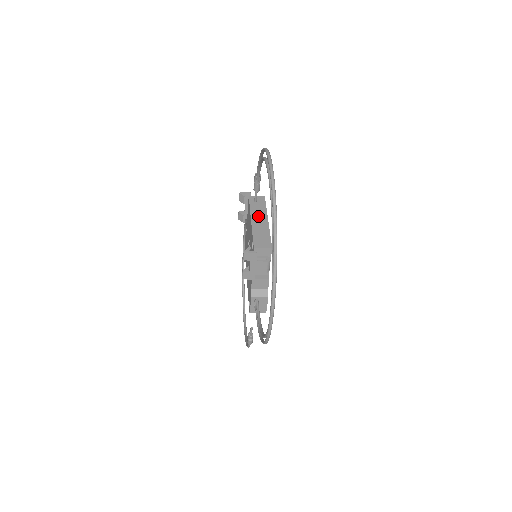
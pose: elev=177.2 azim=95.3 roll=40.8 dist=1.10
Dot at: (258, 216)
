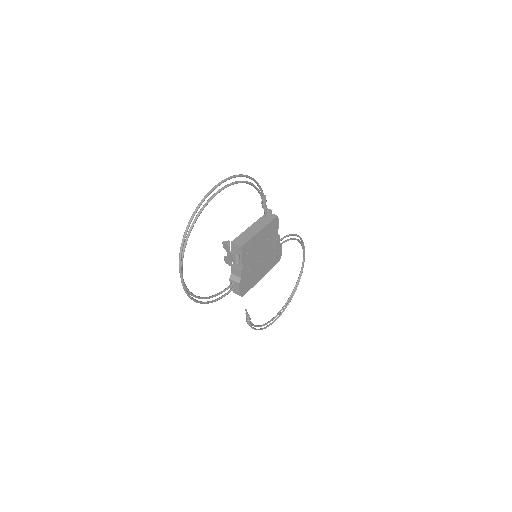
Dot at: (257, 226)
